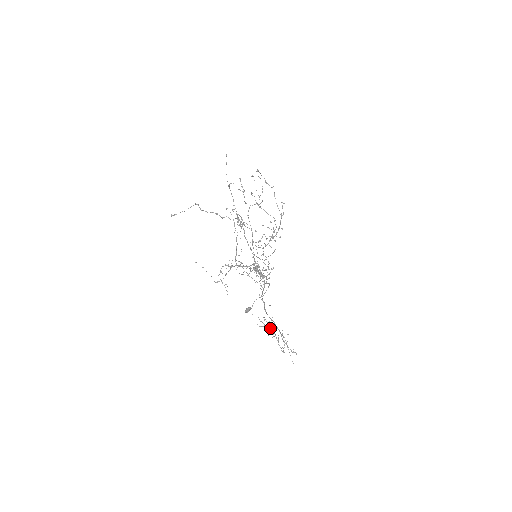
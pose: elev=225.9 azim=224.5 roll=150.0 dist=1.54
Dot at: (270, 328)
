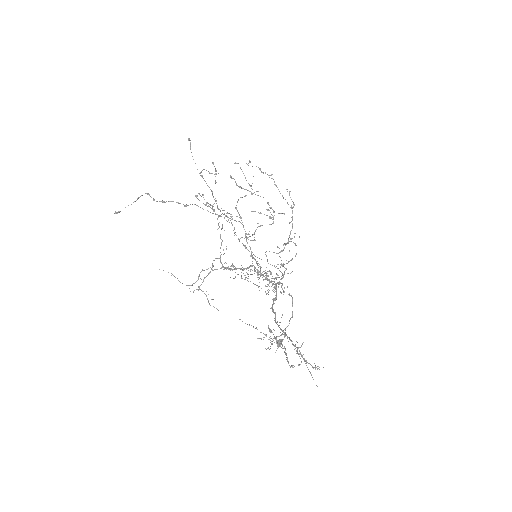
Dot at: (275, 339)
